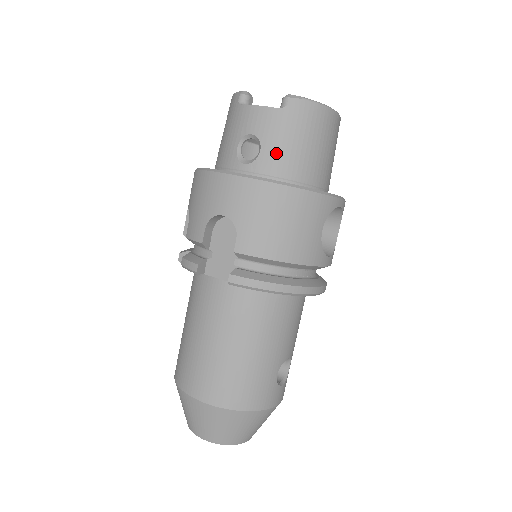
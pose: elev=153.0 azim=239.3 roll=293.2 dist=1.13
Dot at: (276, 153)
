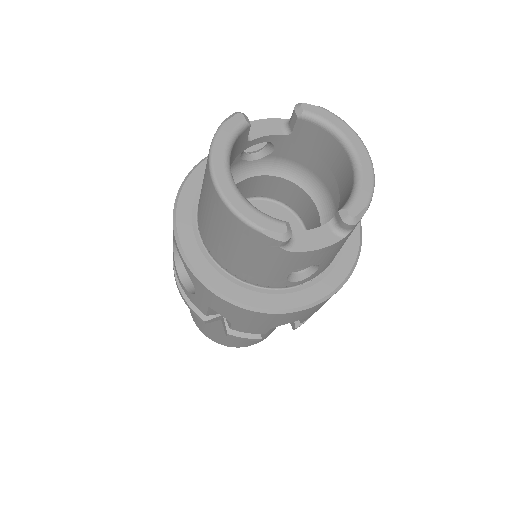
Dot at: occluded
